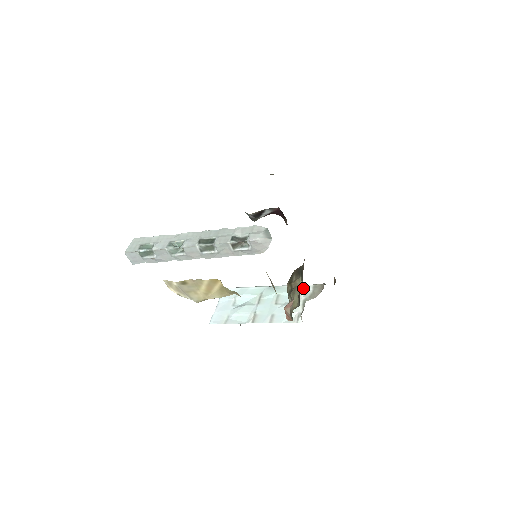
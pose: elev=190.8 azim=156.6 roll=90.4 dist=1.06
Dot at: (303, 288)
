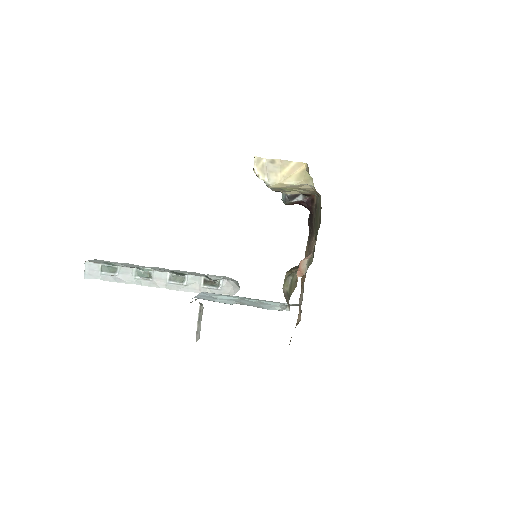
Dot at: (282, 303)
